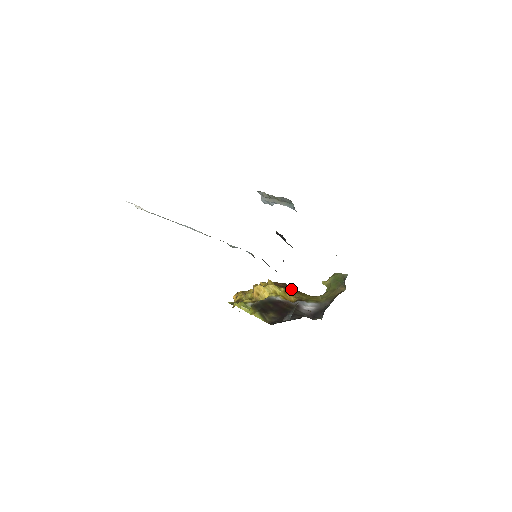
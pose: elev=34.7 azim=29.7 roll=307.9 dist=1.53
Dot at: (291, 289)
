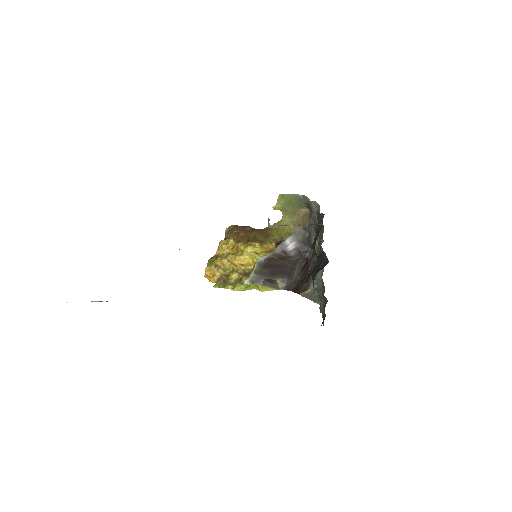
Dot at: (260, 237)
